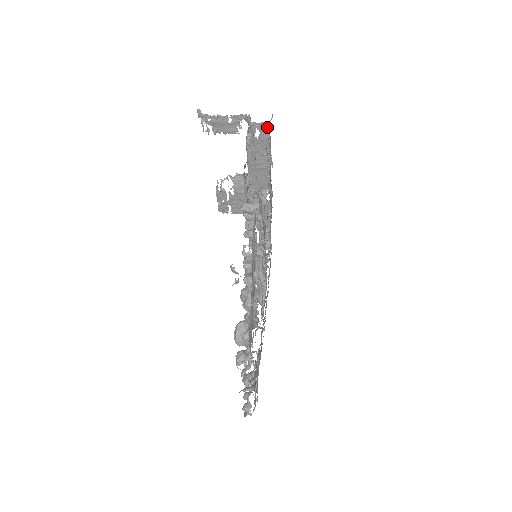
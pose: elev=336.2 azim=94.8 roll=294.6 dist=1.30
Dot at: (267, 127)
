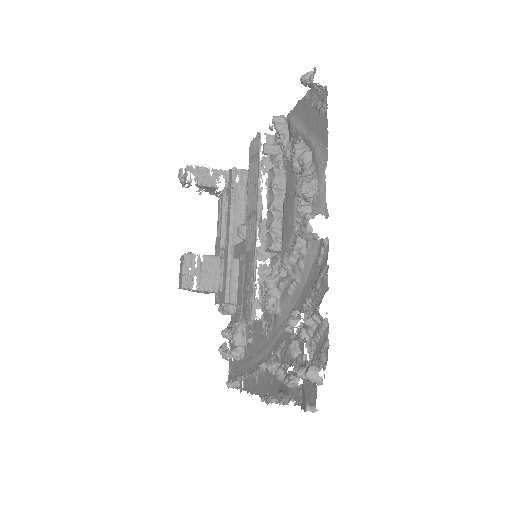
Dot at: (246, 174)
